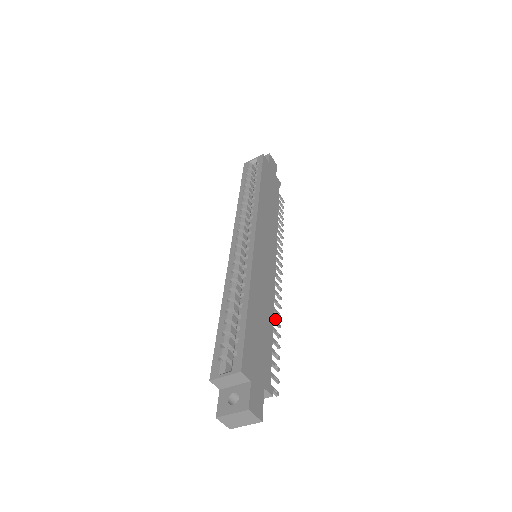
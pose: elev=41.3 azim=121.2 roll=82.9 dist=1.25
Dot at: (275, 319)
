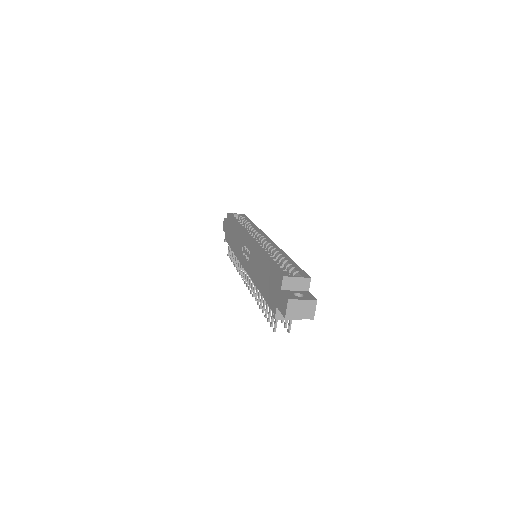
Dot at: occluded
